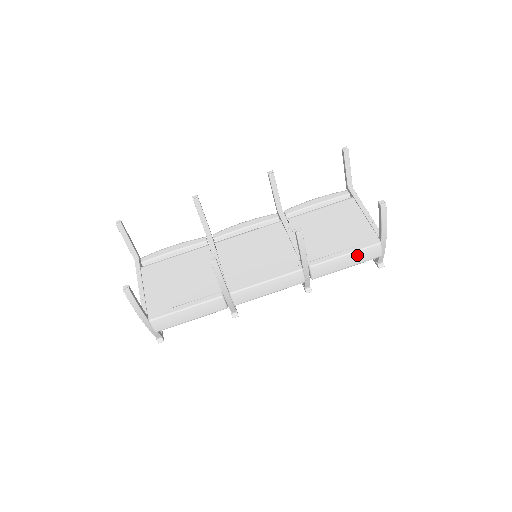
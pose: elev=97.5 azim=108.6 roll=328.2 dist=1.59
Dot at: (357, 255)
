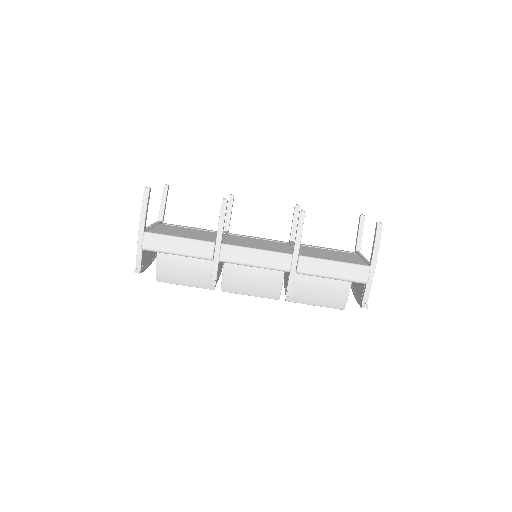
Dot at: (345, 267)
